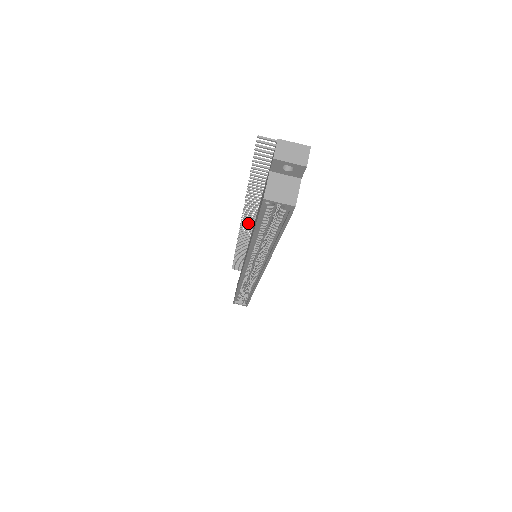
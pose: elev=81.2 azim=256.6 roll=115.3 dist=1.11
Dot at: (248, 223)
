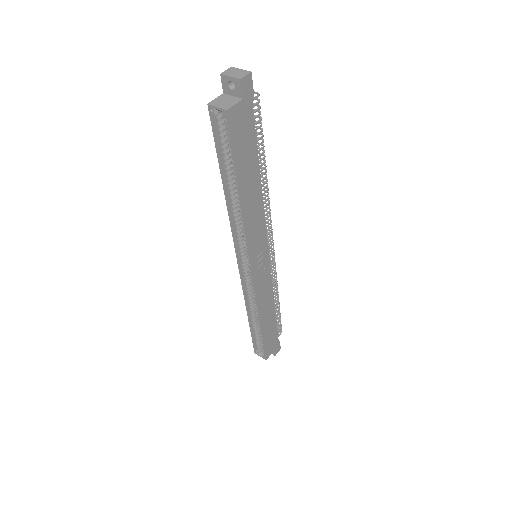
Dot at: occluded
